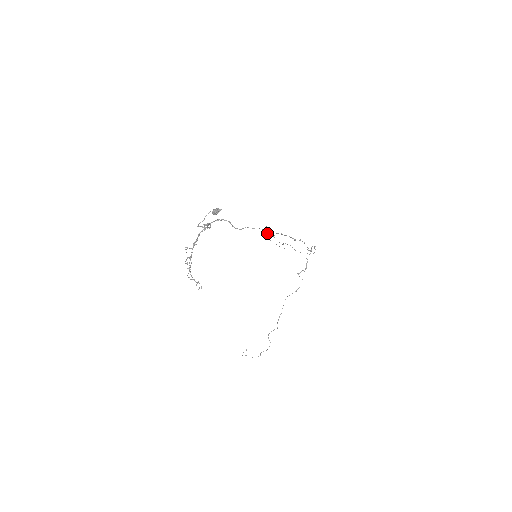
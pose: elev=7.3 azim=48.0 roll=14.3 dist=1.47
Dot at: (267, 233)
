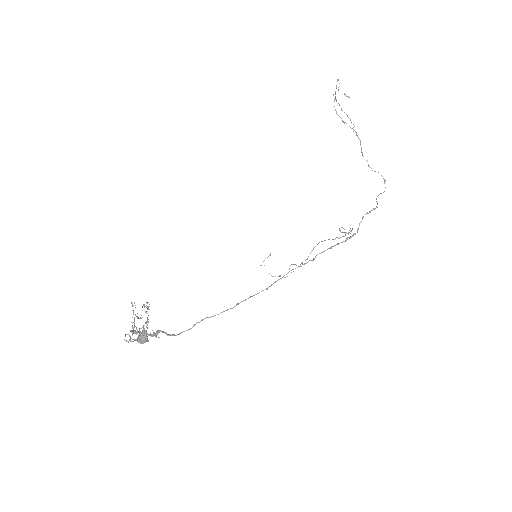
Dot at: occluded
